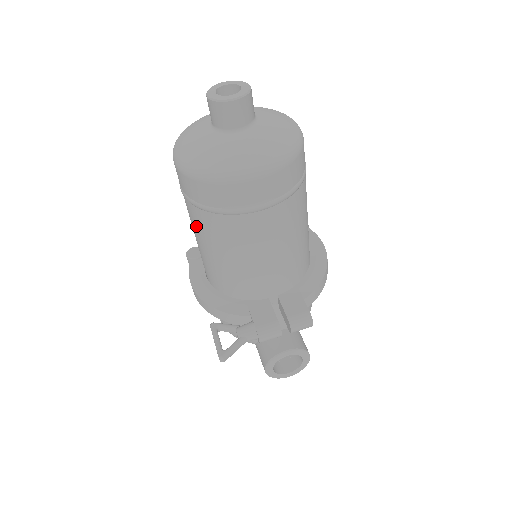
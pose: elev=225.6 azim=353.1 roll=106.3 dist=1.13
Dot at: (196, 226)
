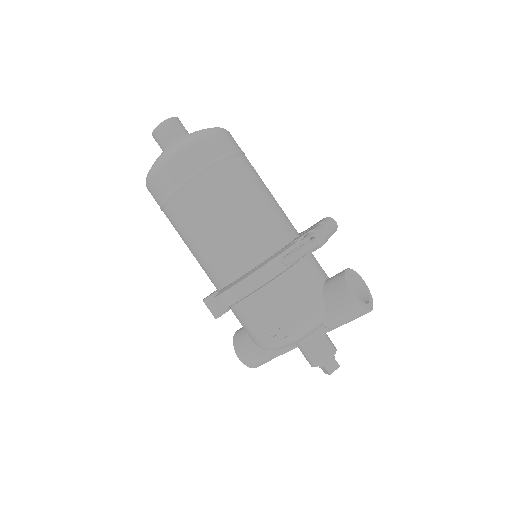
Dot at: (206, 204)
